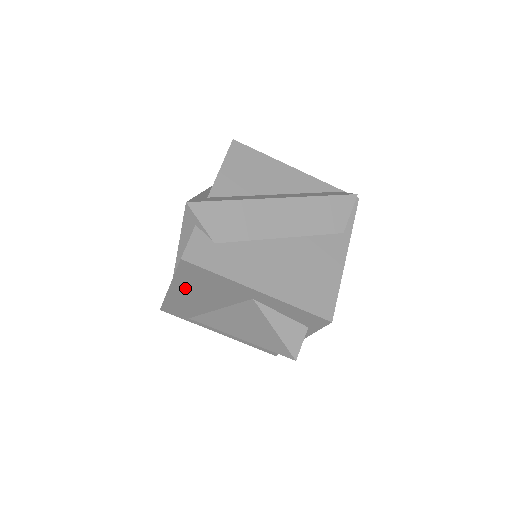
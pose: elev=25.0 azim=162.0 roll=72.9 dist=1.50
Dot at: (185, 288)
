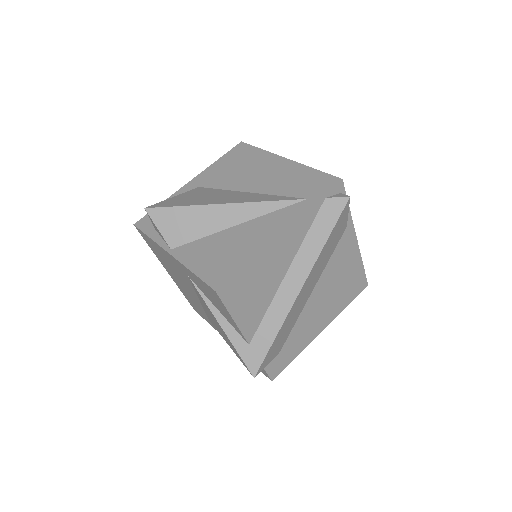
Dot at: occluded
